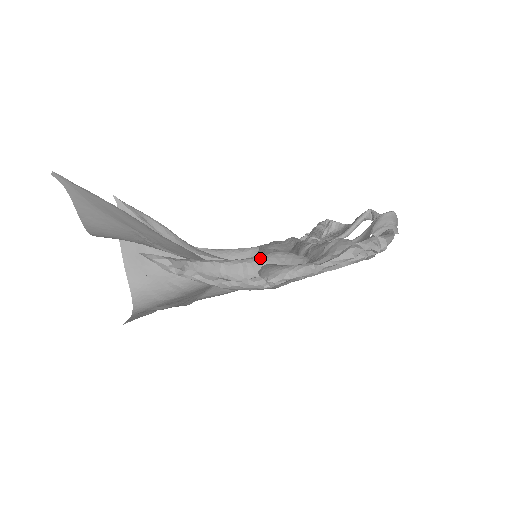
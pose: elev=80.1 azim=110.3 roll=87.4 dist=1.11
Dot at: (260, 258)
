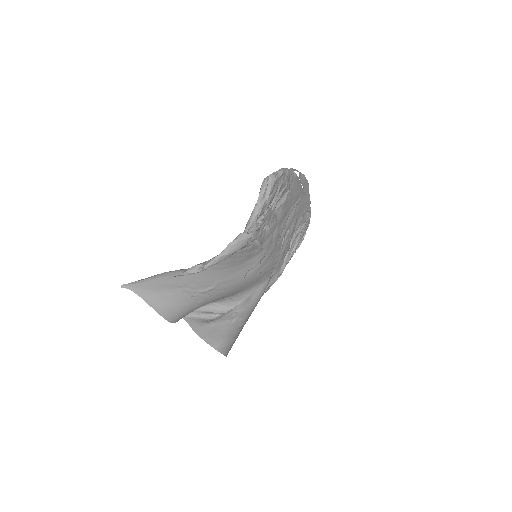
Dot at: occluded
